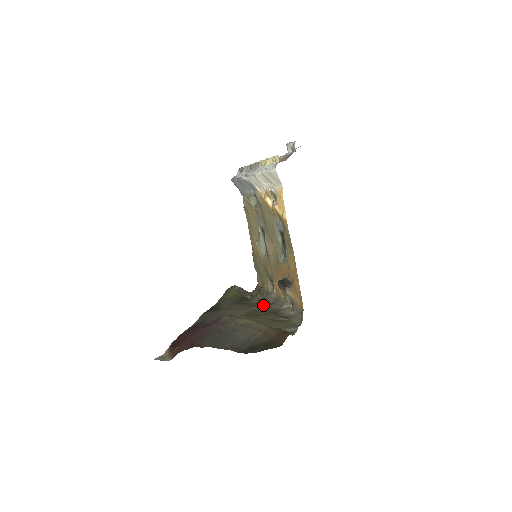
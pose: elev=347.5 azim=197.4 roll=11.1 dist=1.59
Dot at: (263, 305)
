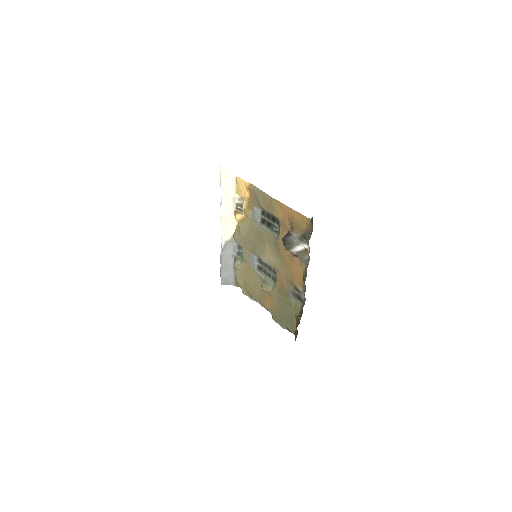
Dot at: occluded
